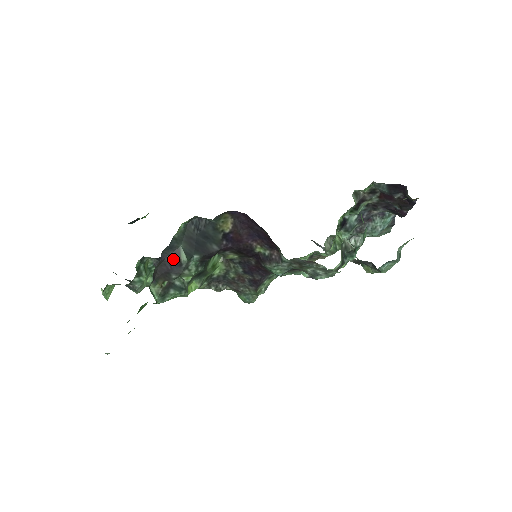
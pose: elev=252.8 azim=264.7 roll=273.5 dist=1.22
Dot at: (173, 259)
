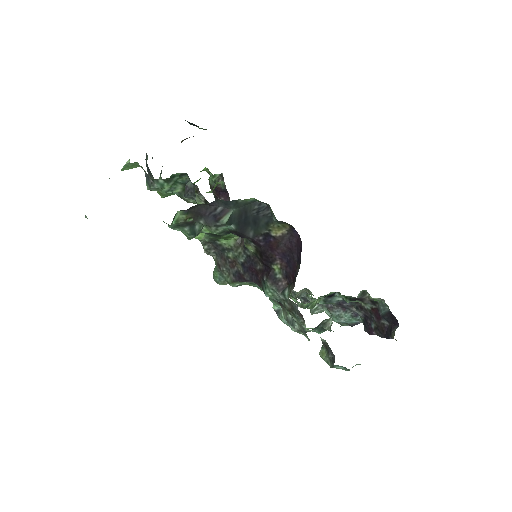
Dot at: (217, 212)
